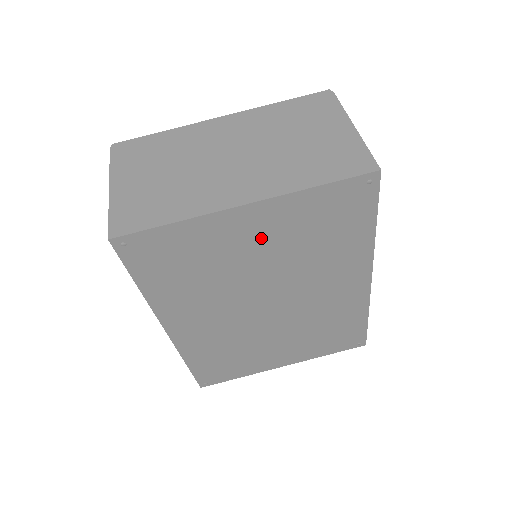
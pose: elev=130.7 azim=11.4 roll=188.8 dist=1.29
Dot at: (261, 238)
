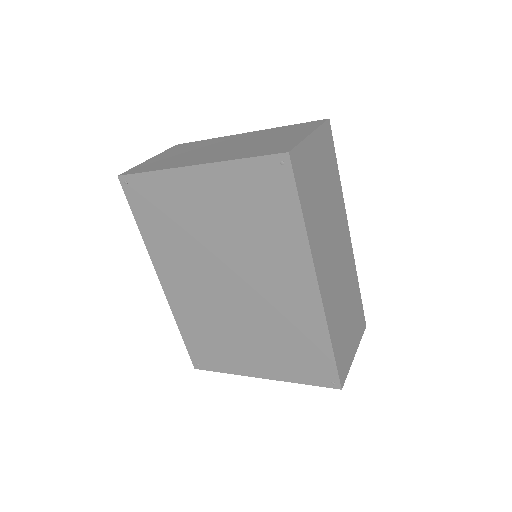
Dot at: (210, 203)
